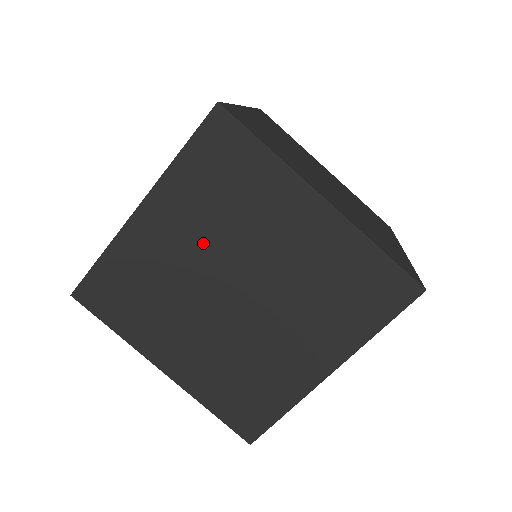
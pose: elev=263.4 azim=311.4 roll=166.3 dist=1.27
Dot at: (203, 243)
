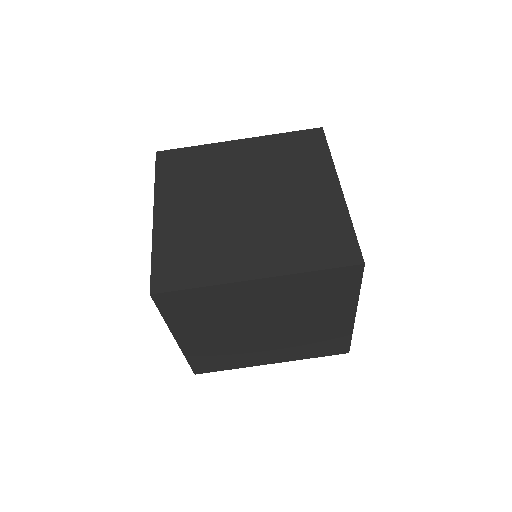
Dot at: (205, 197)
